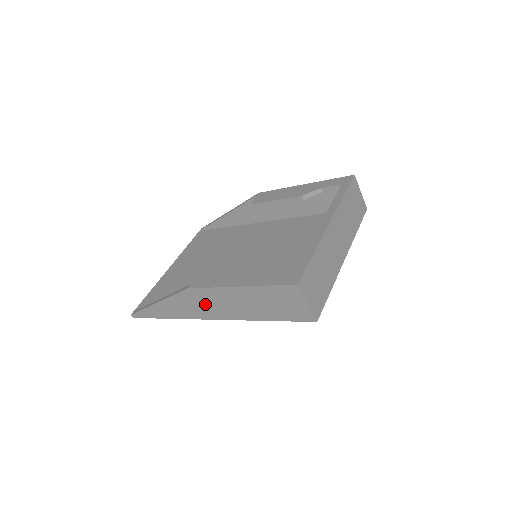
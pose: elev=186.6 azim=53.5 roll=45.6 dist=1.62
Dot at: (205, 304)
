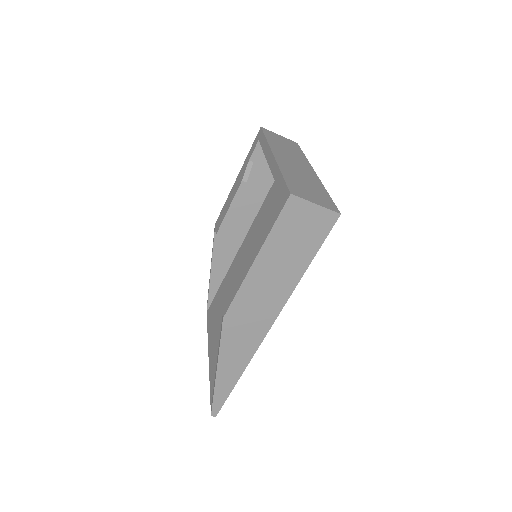
Dot at: (250, 317)
